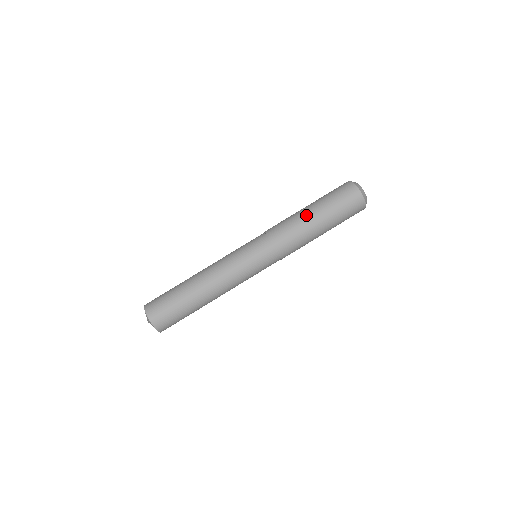
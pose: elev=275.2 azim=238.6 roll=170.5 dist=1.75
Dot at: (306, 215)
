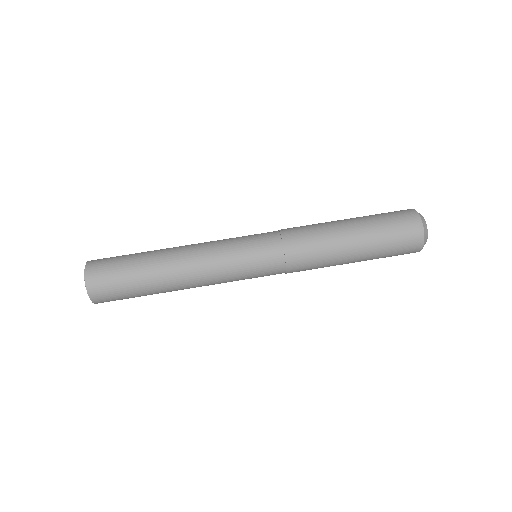
Dot at: (337, 221)
